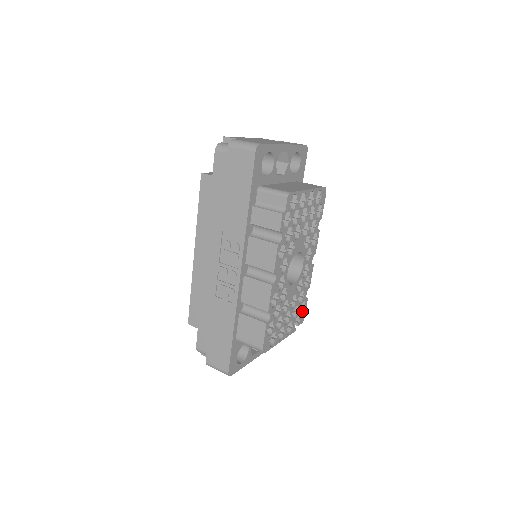
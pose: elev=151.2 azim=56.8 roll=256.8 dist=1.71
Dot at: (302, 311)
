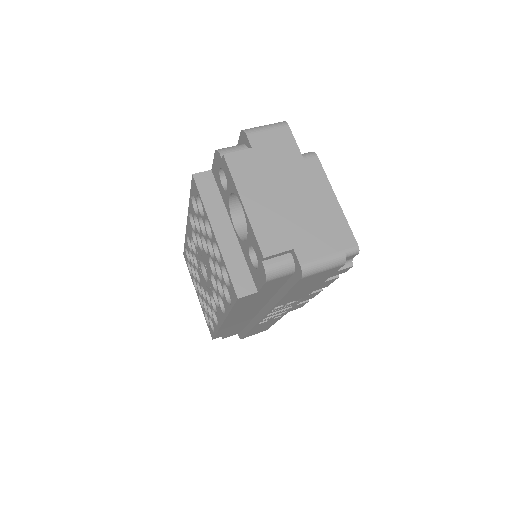
Dot at: occluded
